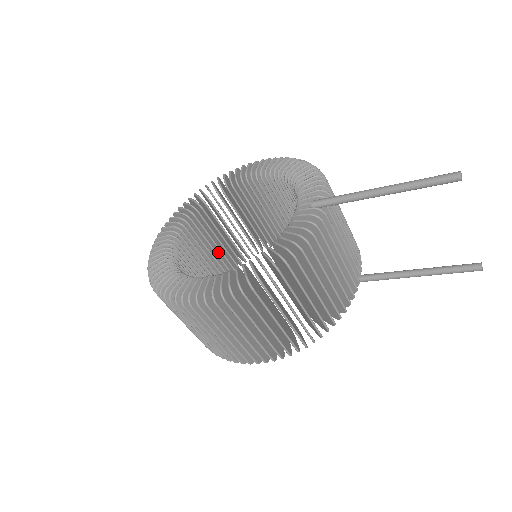
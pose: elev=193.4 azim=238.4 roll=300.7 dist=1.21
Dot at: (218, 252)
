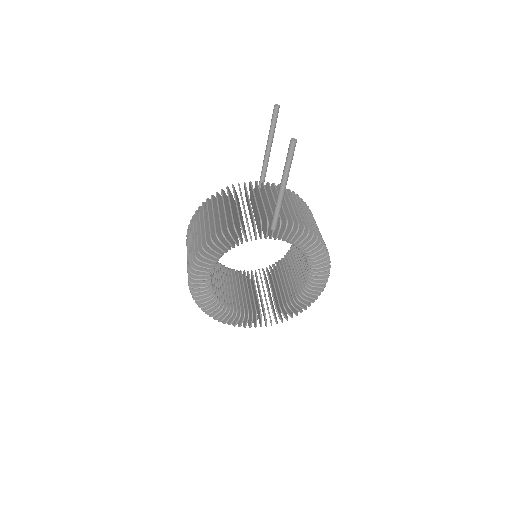
Dot at: occluded
